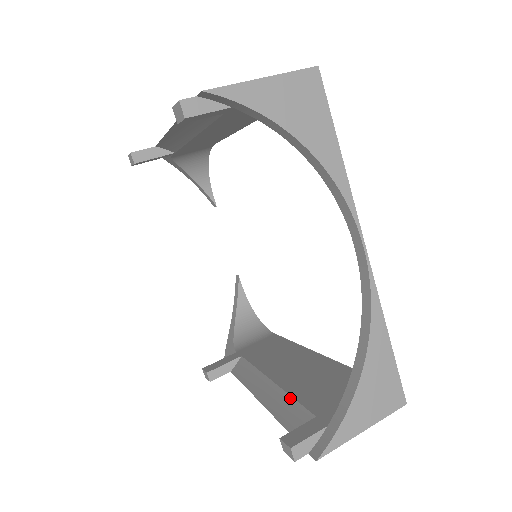
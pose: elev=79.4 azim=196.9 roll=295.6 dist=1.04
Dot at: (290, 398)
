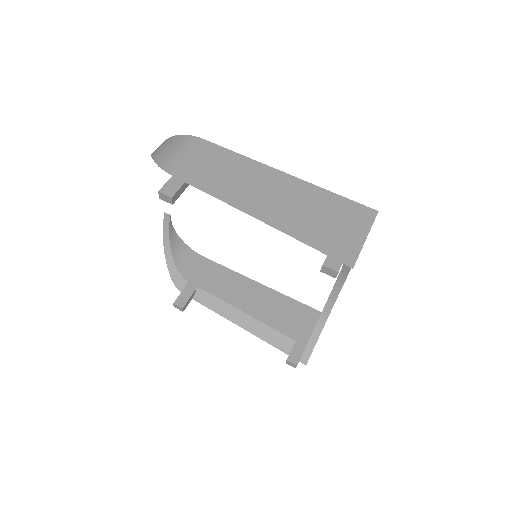
Dot at: (269, 328)
